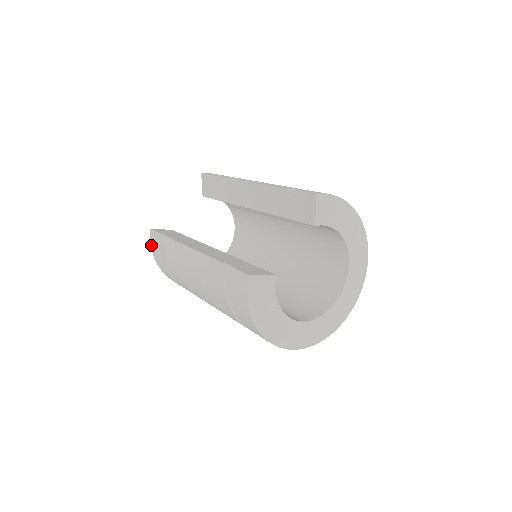
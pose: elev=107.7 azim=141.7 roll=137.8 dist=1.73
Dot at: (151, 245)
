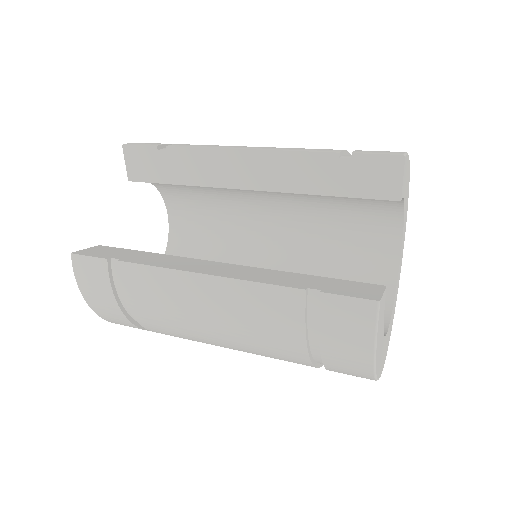
Dot at: (77, 280)
